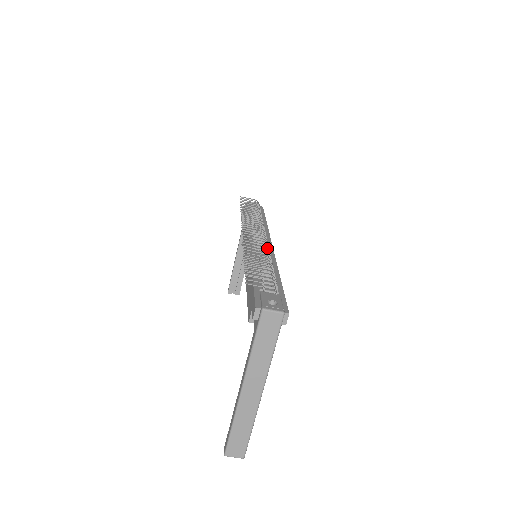
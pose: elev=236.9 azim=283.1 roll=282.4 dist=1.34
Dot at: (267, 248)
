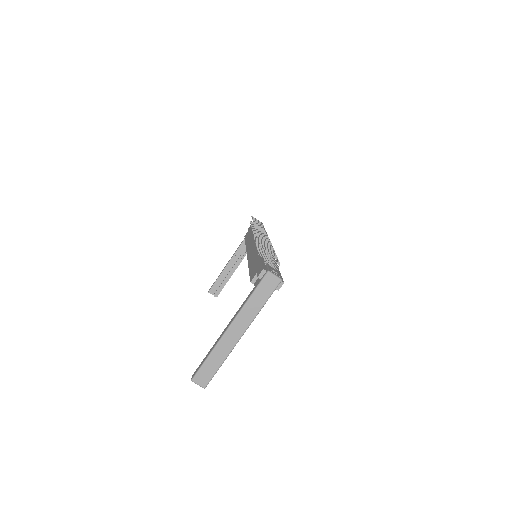
Dot at: occluded
